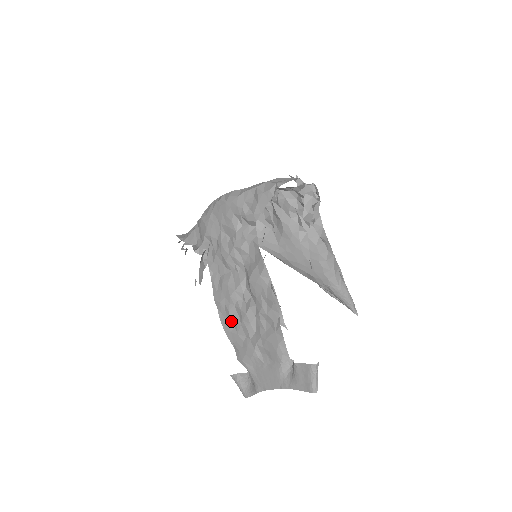
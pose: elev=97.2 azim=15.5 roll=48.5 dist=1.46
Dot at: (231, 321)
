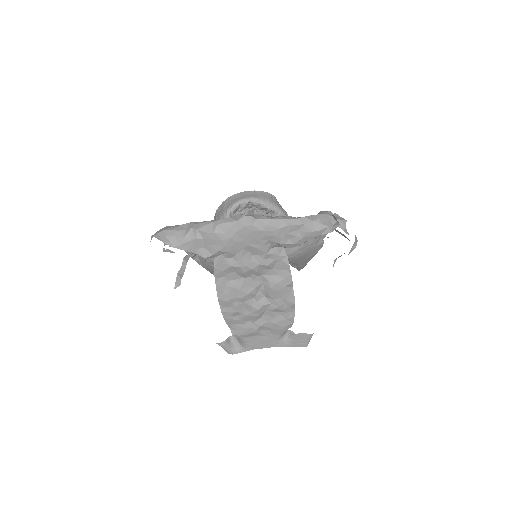
Dot at: (236, 313)
